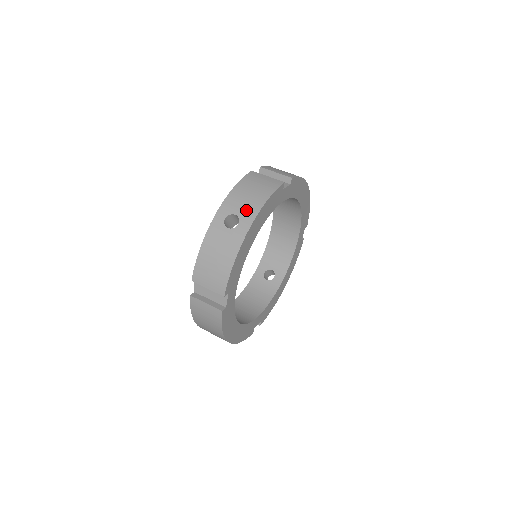
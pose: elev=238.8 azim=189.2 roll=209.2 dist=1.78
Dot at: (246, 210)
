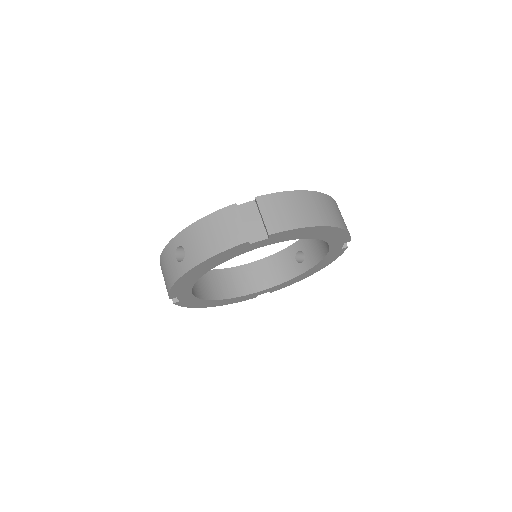
Dot at: (192, 253)
